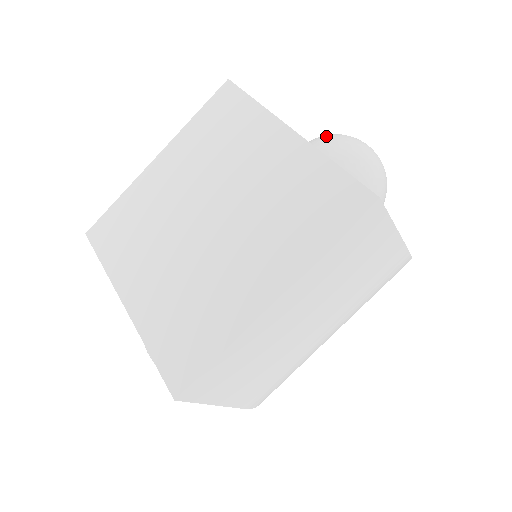
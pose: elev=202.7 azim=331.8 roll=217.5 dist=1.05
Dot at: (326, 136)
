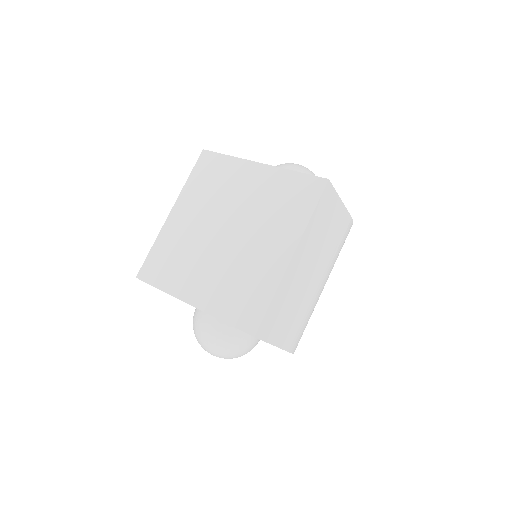
Dot at: occluded
